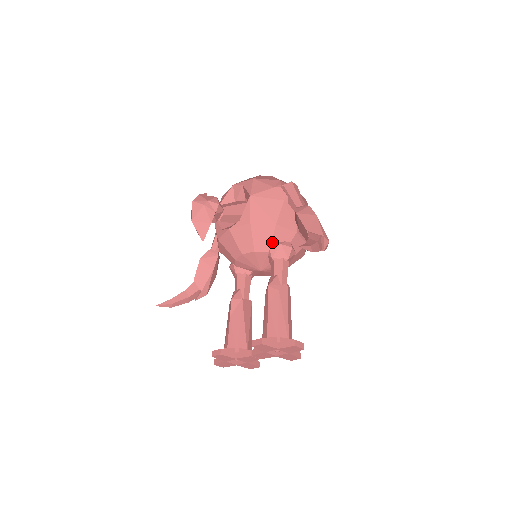
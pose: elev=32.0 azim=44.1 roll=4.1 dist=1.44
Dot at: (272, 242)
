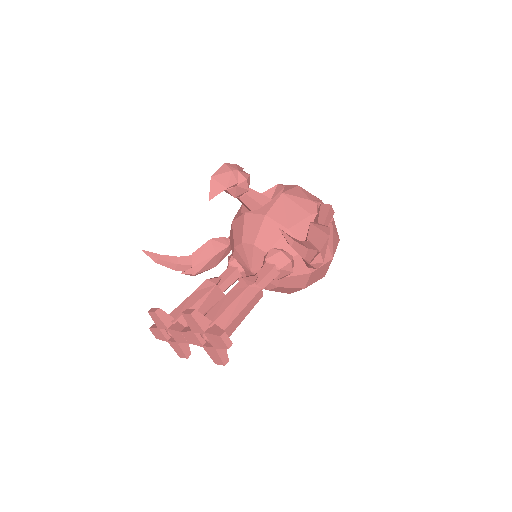
Dot at: (275, 245)
